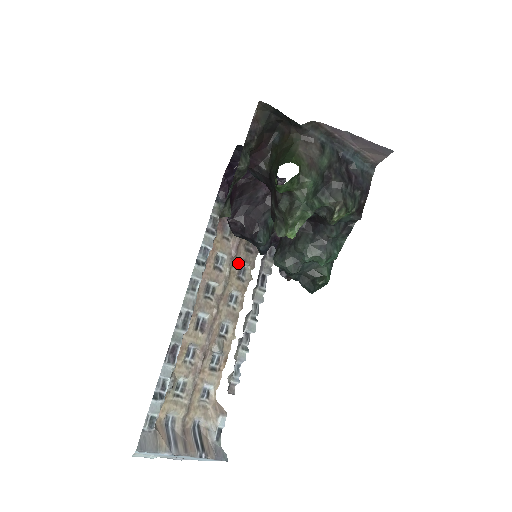
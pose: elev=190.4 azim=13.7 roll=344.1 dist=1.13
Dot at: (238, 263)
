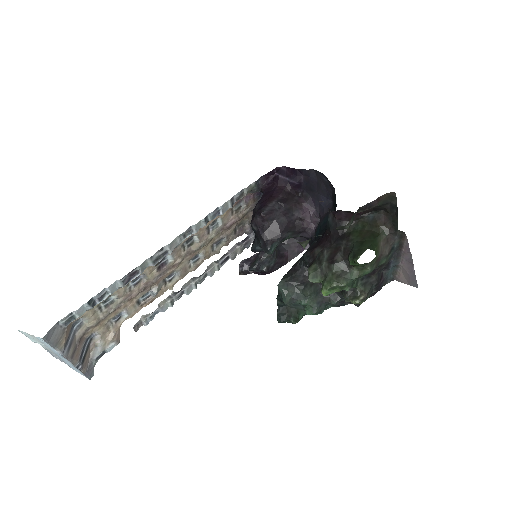
Dot at: (222, 235)
